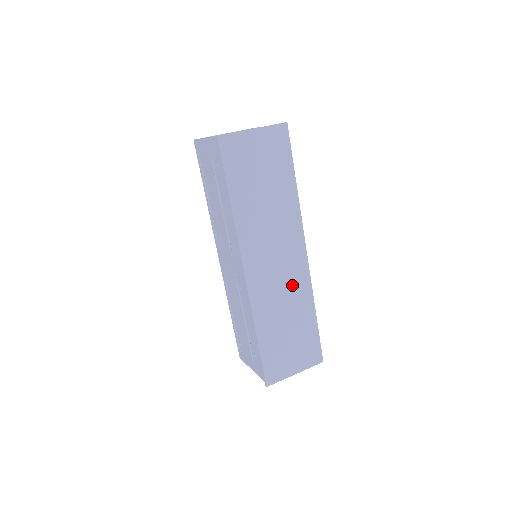
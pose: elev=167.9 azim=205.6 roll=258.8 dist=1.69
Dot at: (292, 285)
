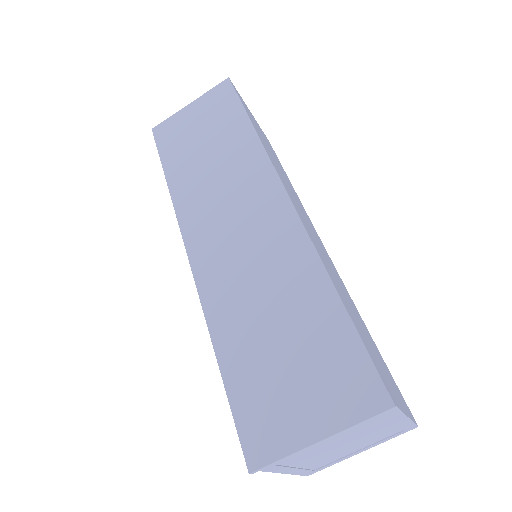
Dot at: (271, 252)
